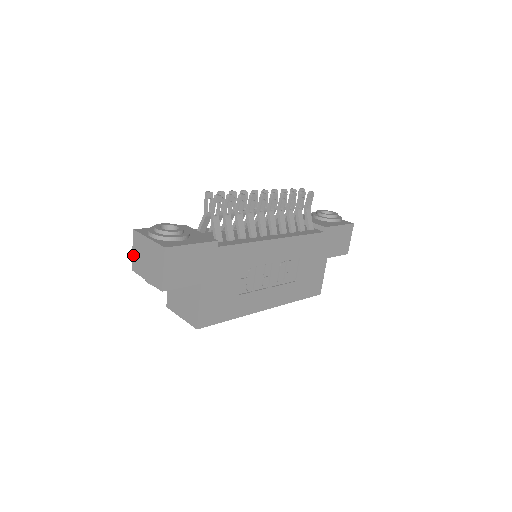
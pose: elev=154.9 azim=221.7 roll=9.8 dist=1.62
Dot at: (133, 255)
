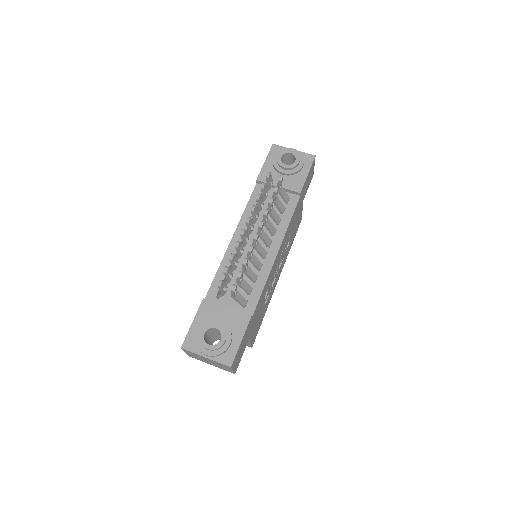
Dot at: (187, 354)
